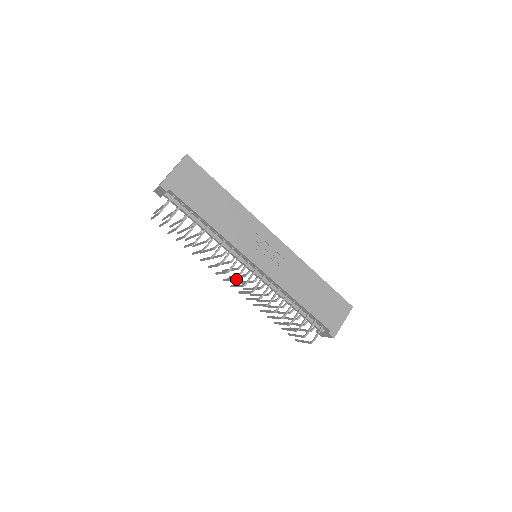
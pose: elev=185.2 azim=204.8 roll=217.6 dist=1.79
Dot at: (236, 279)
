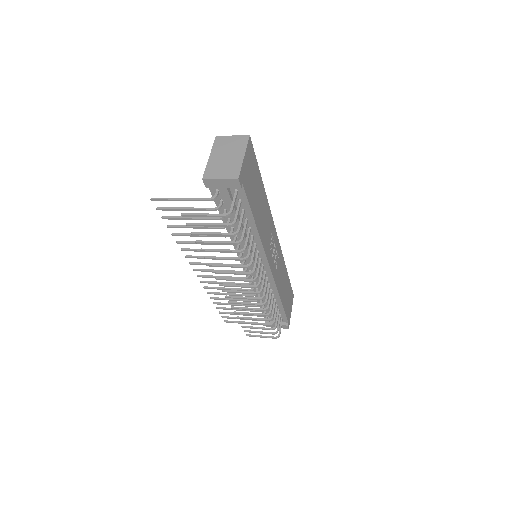
Dot at: occluded
